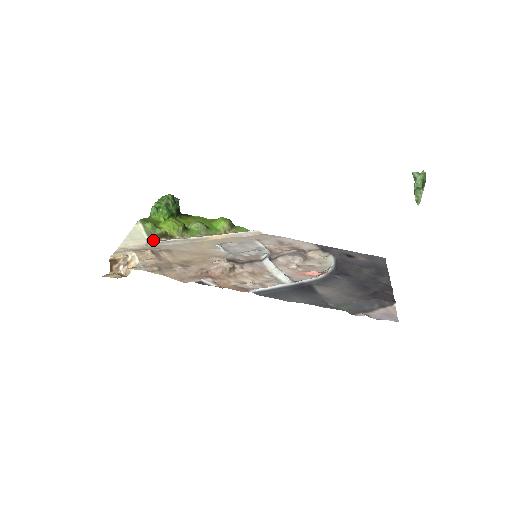
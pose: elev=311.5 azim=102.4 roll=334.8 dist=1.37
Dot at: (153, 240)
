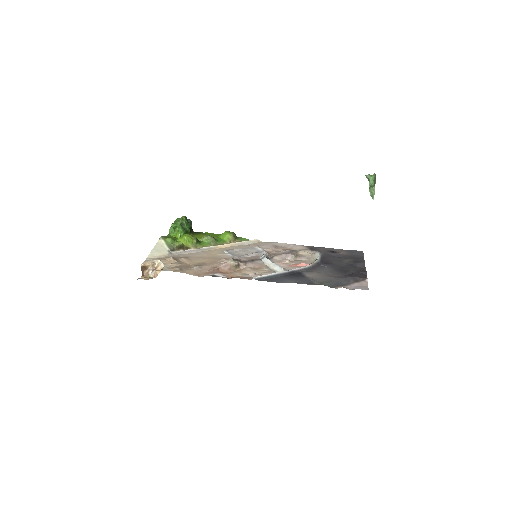
Dot at: (173, 251)
